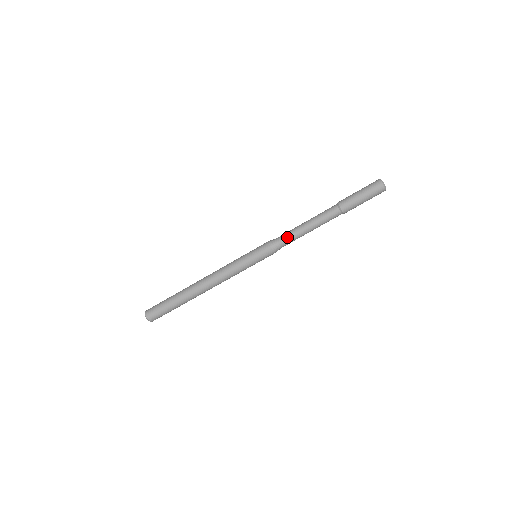
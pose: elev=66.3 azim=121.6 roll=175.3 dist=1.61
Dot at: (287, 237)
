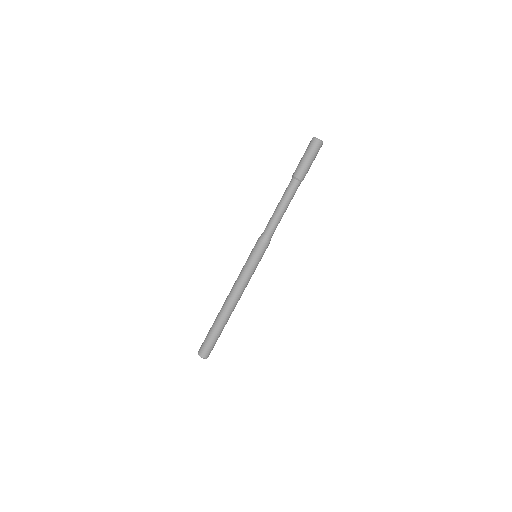
Dot at: (270, 226)
